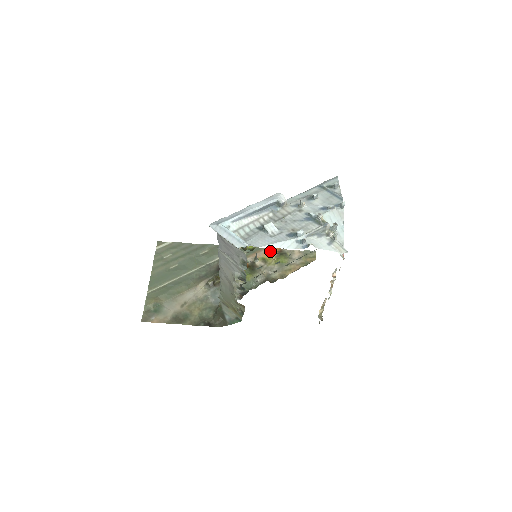
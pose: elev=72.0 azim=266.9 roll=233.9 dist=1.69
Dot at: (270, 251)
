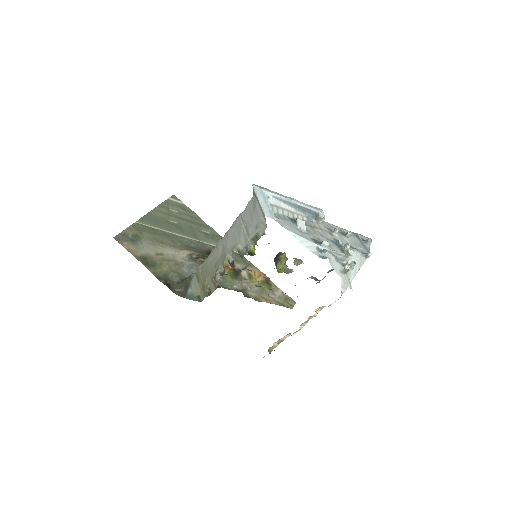
Dot at: (260, 273)
